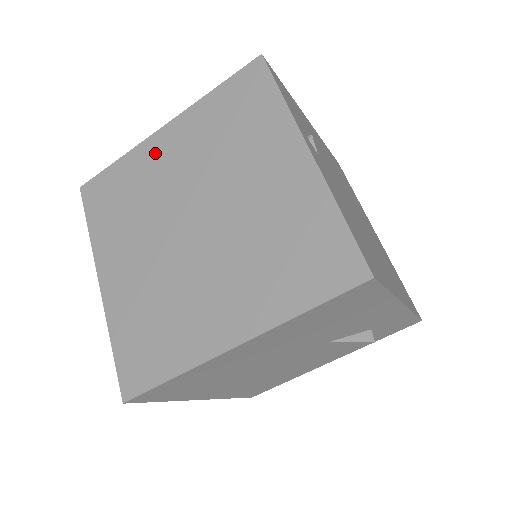
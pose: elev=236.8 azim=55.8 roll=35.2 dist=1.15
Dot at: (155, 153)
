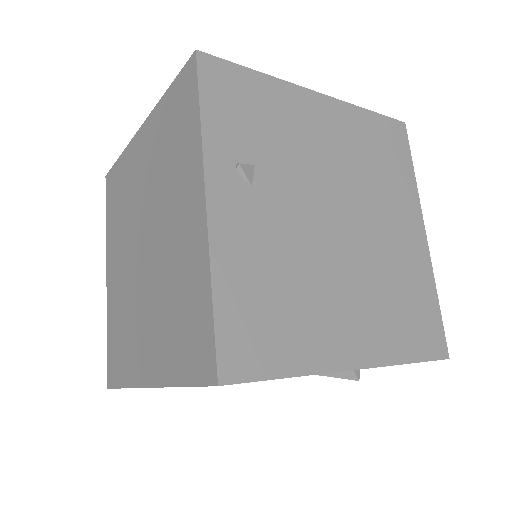
Dot at: (134, 158)
